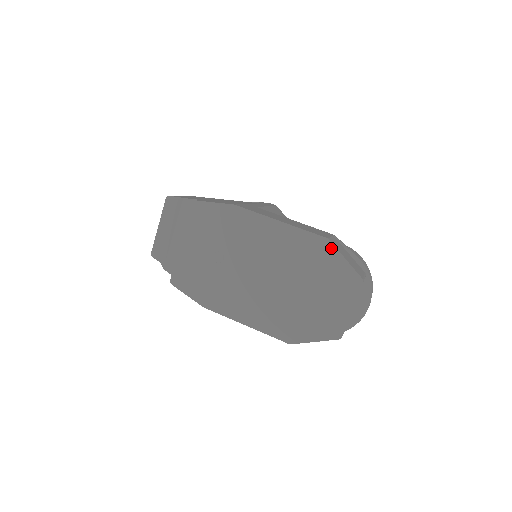
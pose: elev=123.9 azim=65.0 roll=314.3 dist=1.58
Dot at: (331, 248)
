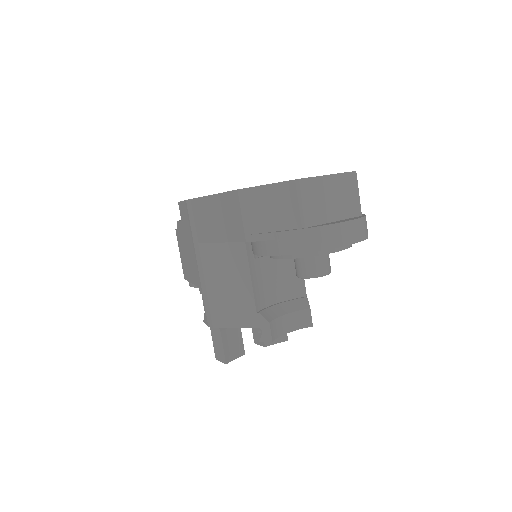
Dot at: occluded
